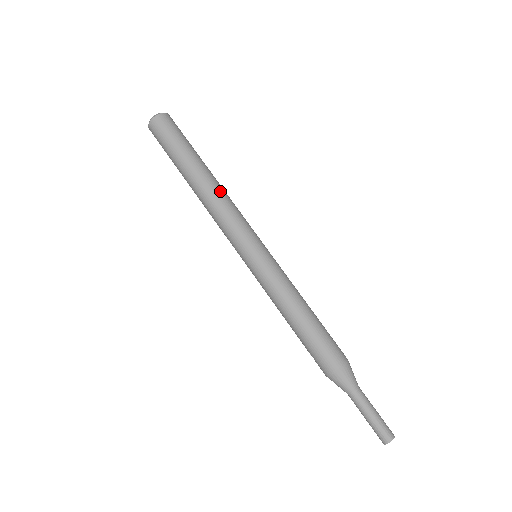
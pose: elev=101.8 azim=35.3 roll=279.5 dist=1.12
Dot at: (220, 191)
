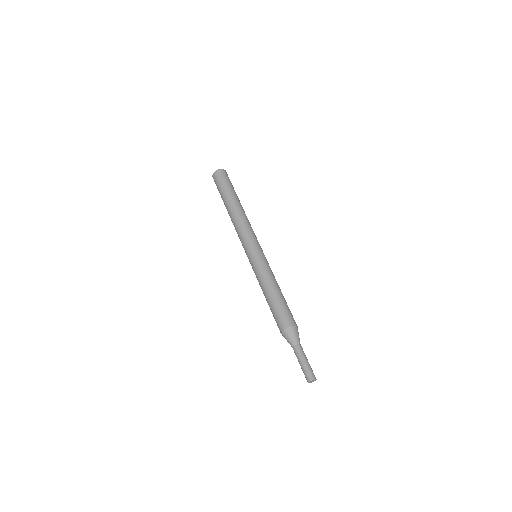
Dot at: occluded
